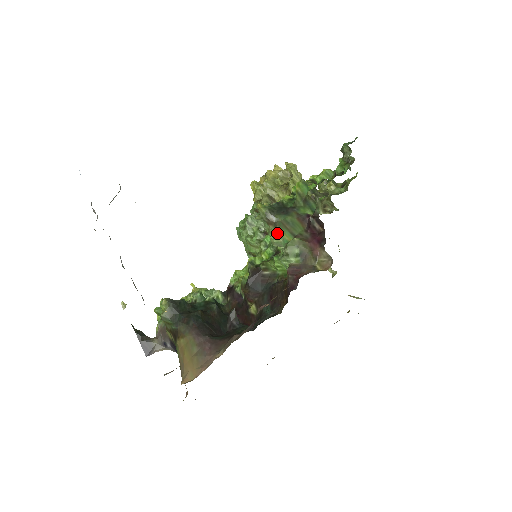
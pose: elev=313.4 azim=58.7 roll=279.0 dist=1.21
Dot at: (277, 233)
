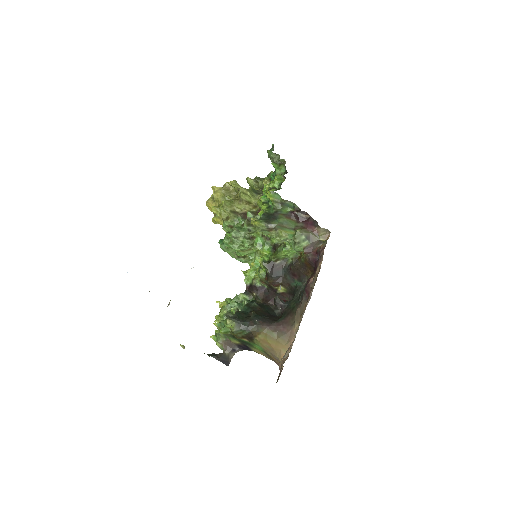
Dot at: (281, 234)
